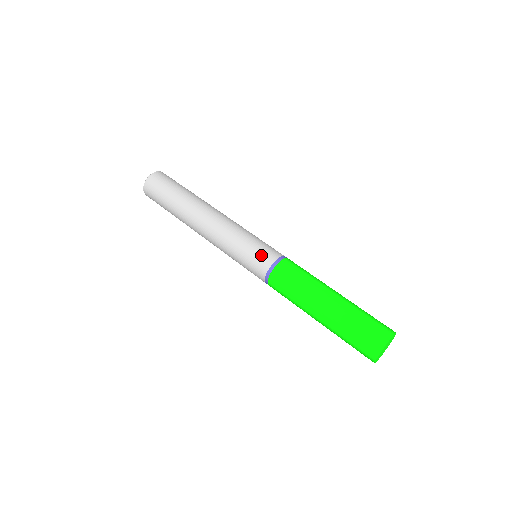
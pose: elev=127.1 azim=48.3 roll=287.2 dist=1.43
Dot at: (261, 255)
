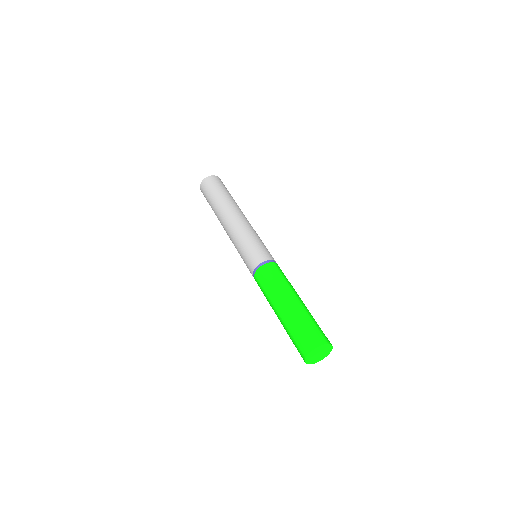
Dot at: (267, 252)
